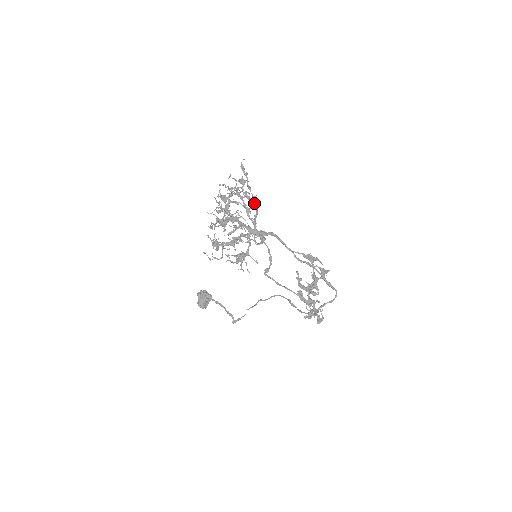
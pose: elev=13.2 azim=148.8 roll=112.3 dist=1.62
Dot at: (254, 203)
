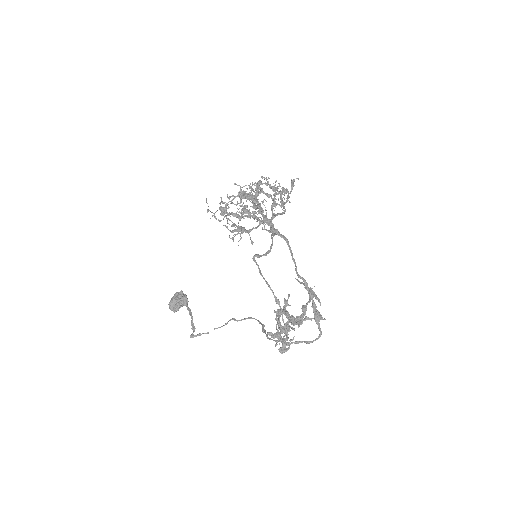
Dot at: occluded
